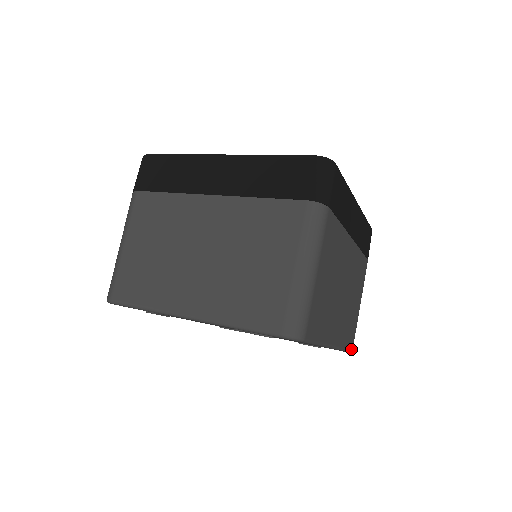
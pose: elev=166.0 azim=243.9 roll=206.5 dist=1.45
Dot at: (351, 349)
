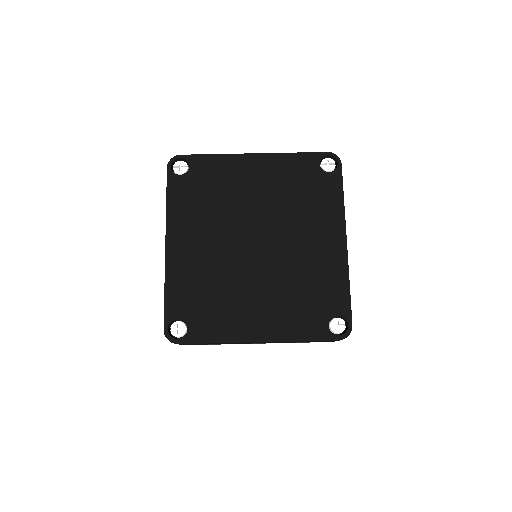
Dot at: occluded
